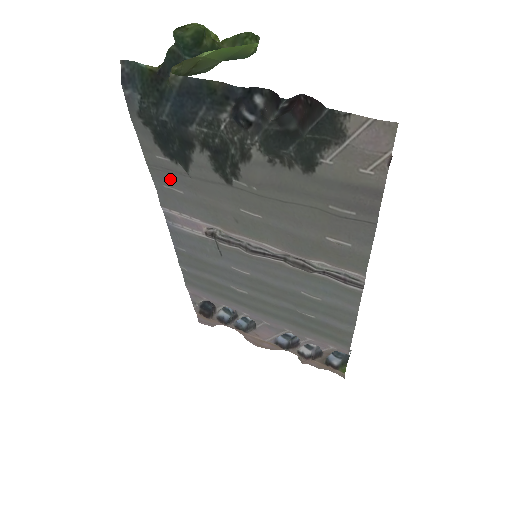
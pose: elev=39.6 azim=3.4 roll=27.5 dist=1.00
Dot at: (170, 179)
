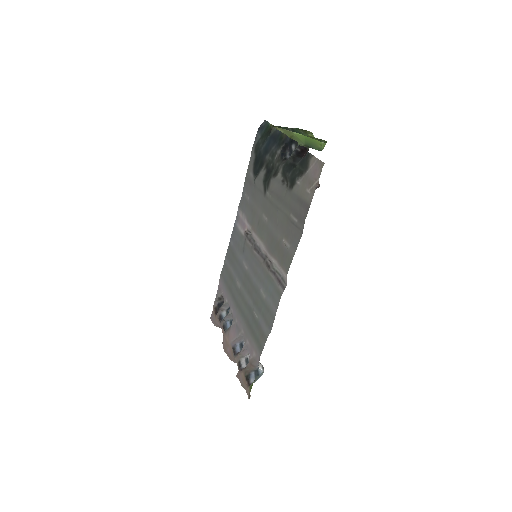
Dot at: (249, 188)
